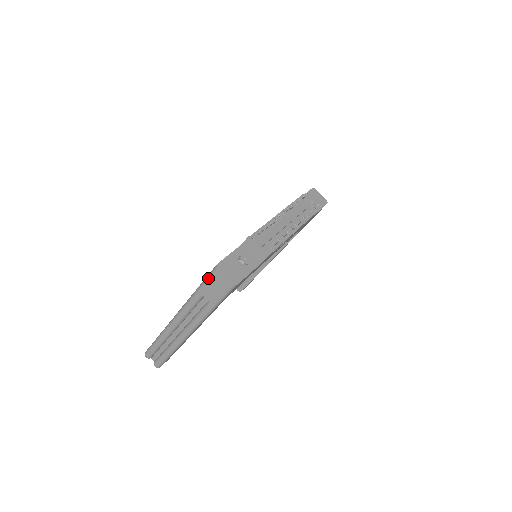
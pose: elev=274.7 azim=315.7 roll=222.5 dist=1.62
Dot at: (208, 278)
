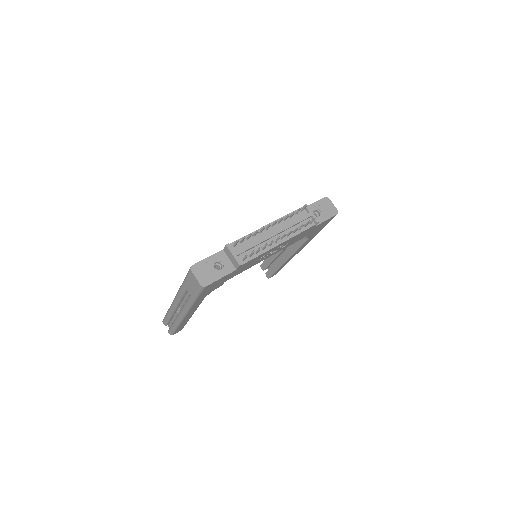
Dot at: (187, 275)
